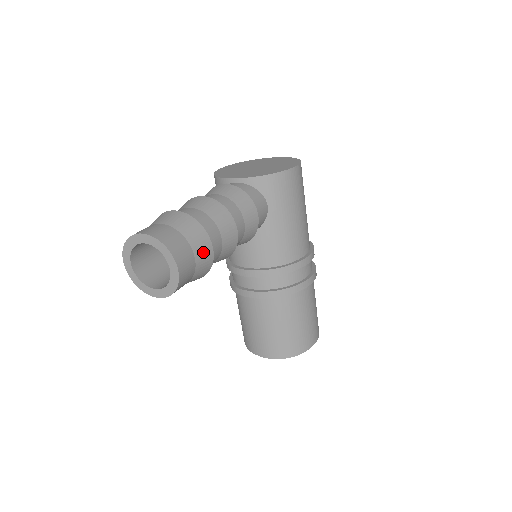
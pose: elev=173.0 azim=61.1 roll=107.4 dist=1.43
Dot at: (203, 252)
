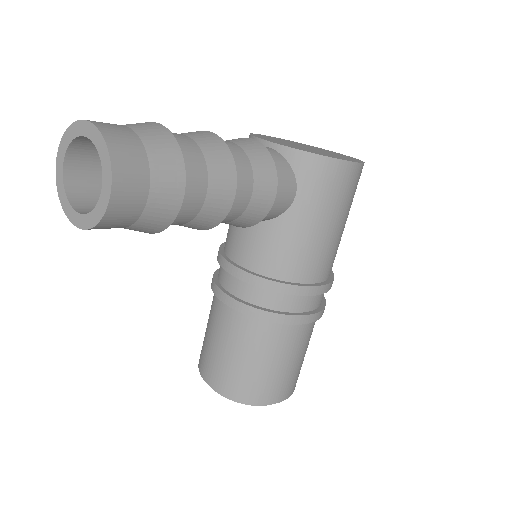
Dot at: (166, 192)
